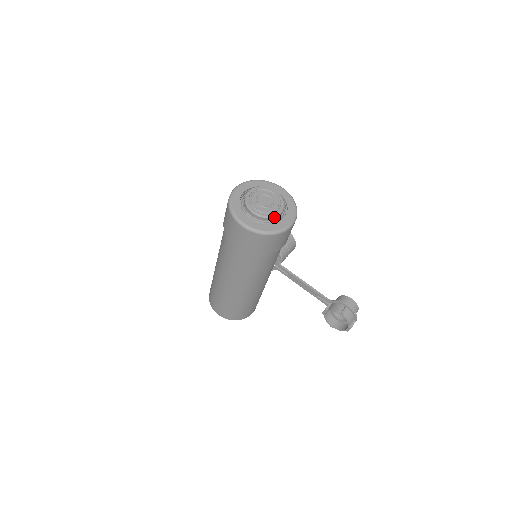
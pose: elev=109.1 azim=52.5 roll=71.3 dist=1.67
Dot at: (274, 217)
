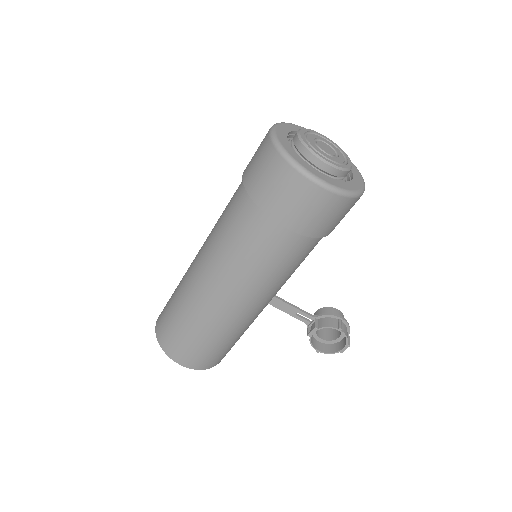
Dot at: (349, 170)
